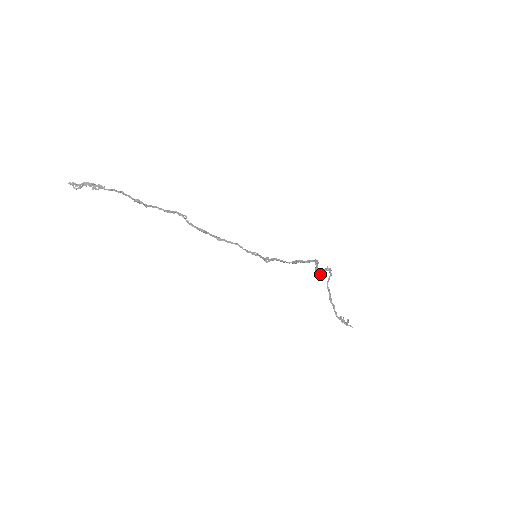
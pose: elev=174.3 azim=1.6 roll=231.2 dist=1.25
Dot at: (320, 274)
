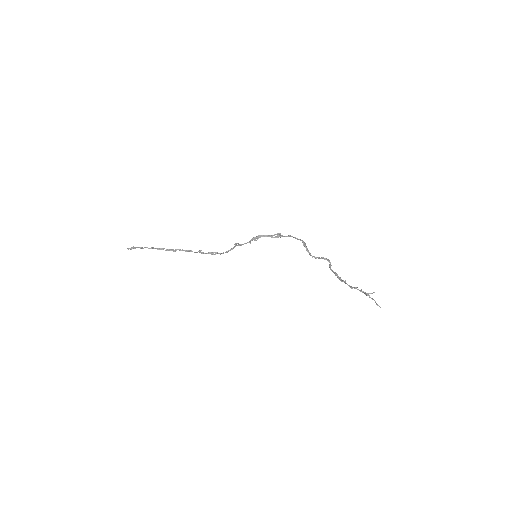
Dot at: (316, 257)
